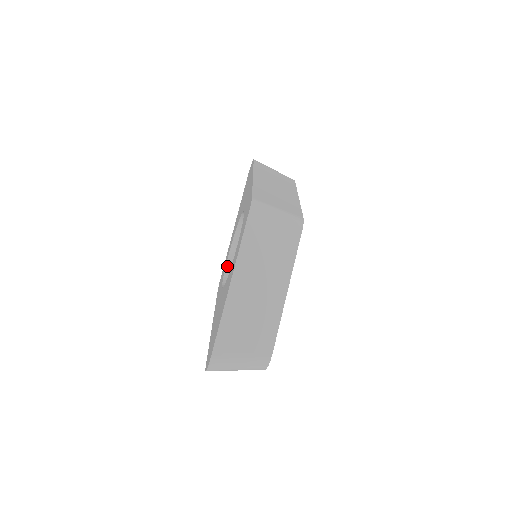
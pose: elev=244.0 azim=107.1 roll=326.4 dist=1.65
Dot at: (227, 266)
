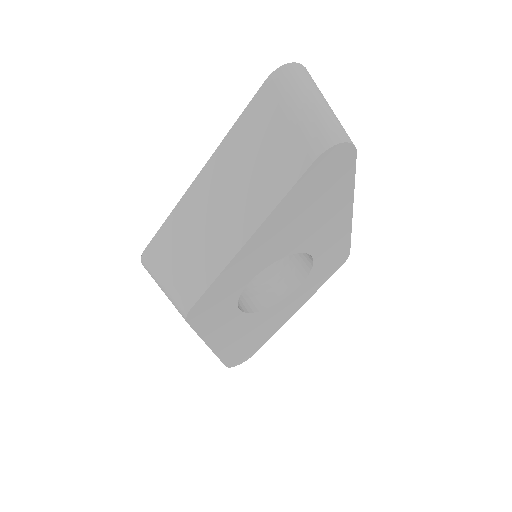
Dot at: occluded
